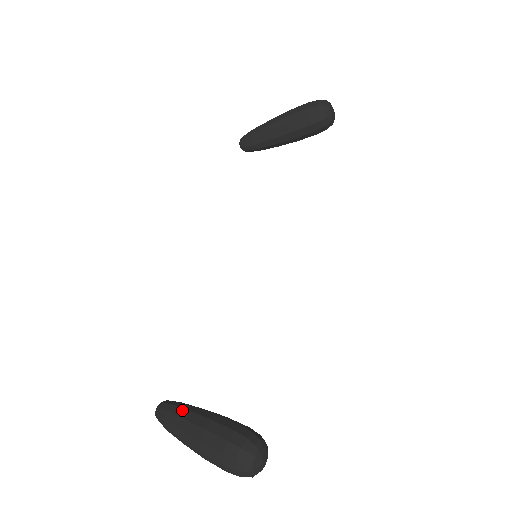
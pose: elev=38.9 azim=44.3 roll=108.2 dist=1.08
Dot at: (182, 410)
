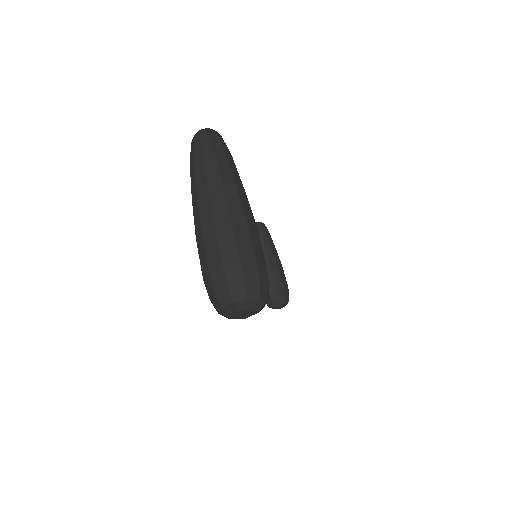
Dot at: occluded
